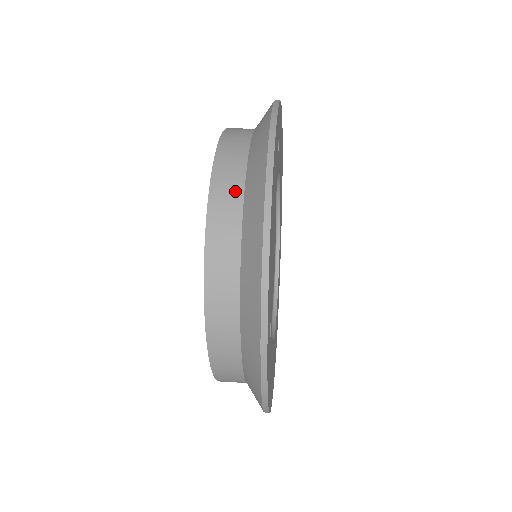
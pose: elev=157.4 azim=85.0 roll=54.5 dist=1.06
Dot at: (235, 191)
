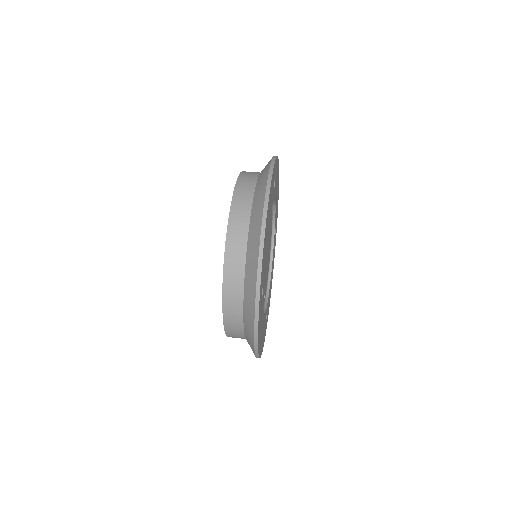
Dot at: (246, 206)
